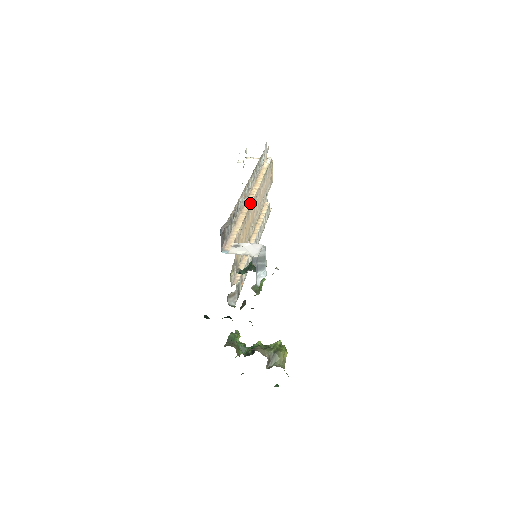
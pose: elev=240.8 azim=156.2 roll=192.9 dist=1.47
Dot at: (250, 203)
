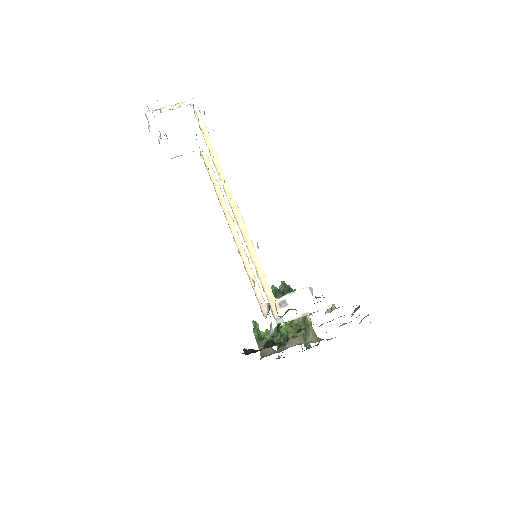
Dot at: (240, 215)
